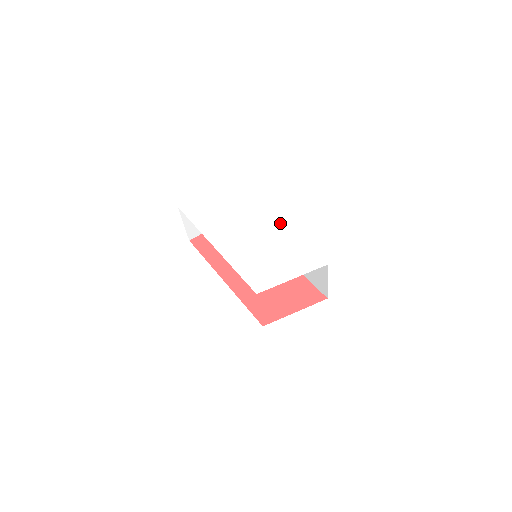
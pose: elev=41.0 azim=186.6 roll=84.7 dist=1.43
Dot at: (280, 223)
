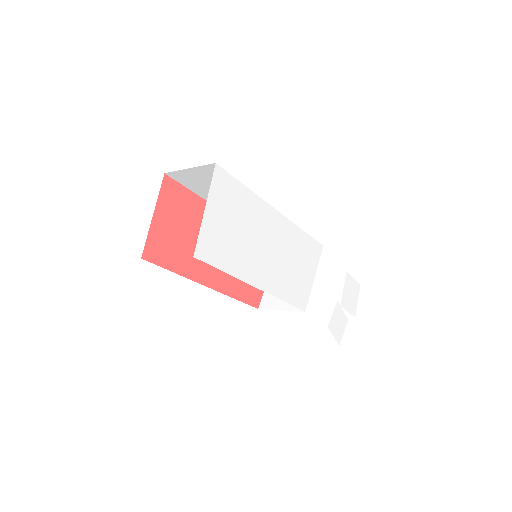
Dot at: (285, 218)
